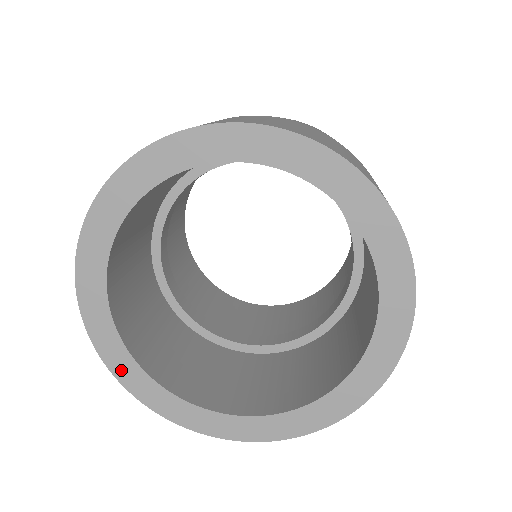
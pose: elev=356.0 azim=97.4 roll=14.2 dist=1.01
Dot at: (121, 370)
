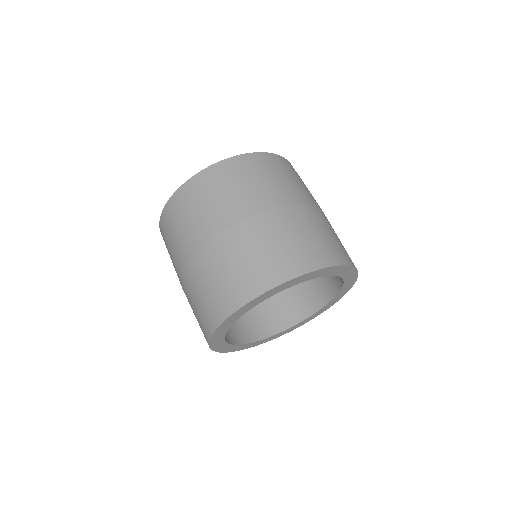
Dot at: (228, 350)
